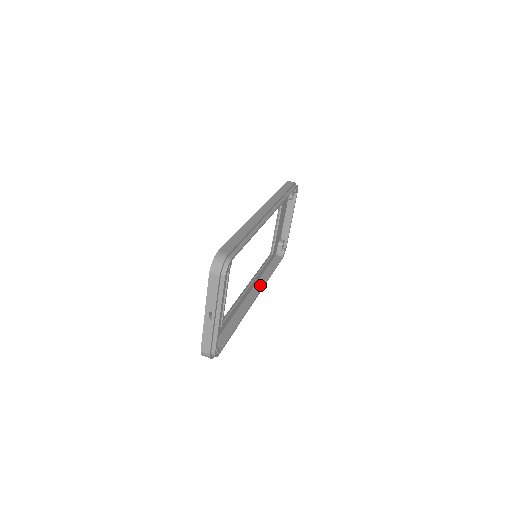
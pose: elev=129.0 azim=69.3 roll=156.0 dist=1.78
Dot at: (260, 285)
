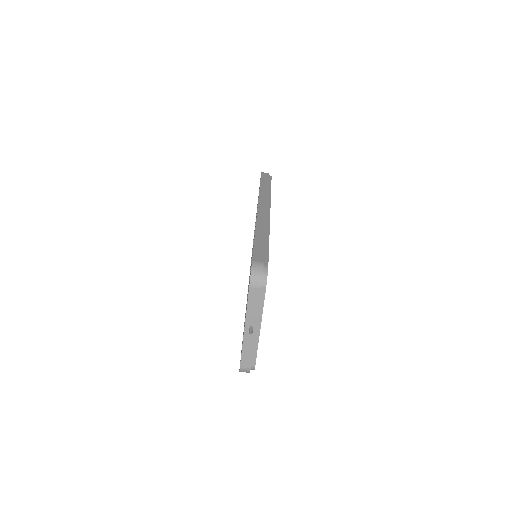
Dot at: occluded
